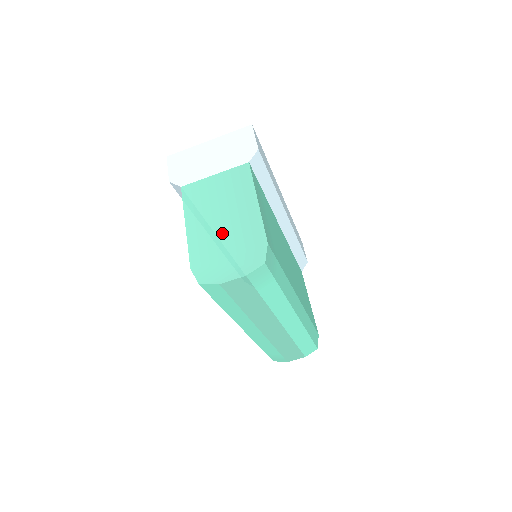
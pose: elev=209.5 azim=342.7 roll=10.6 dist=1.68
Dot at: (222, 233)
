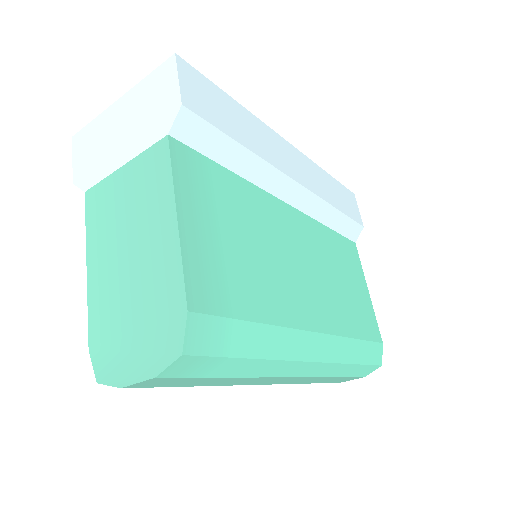
Dot at: (127, 284)
